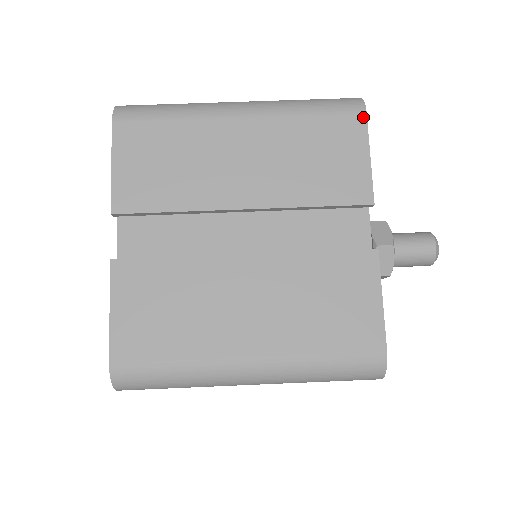
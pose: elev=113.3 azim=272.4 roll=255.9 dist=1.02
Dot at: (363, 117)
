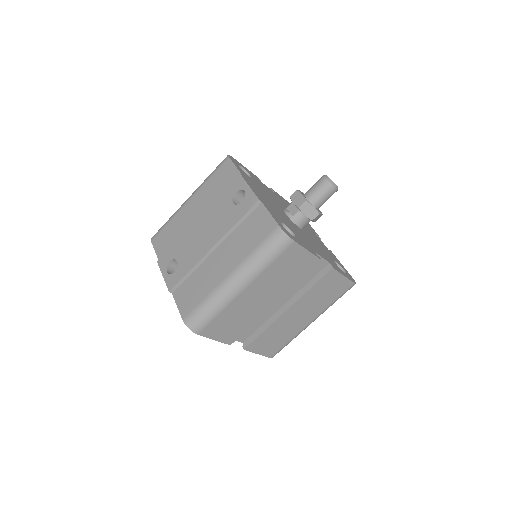
Dot at: (295, 244)
